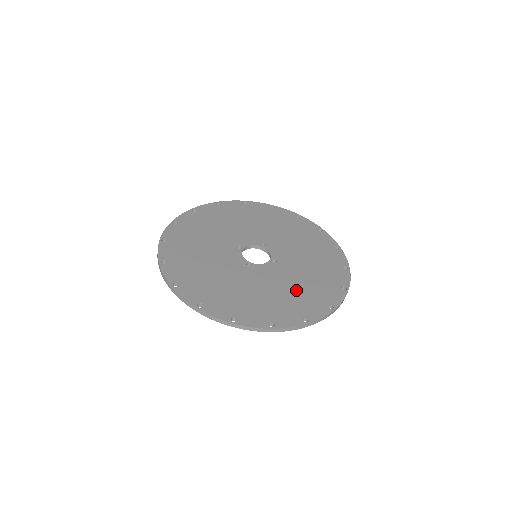
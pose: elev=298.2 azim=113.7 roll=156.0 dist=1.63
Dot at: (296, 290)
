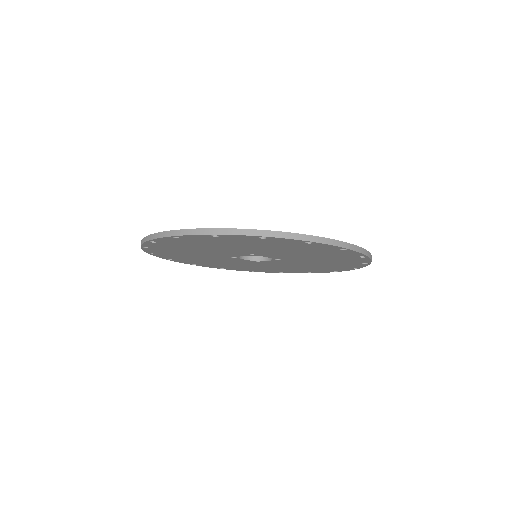
Dot at: occluded
